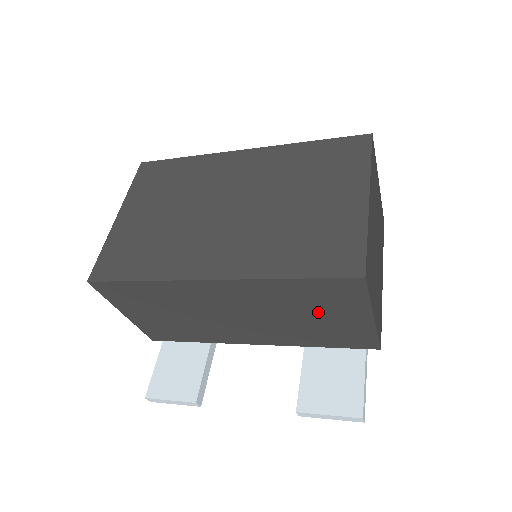
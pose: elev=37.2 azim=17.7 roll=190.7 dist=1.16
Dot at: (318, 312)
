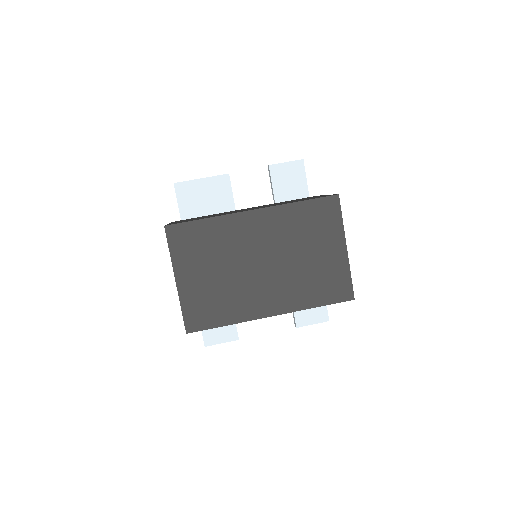
Dot at: occluded
